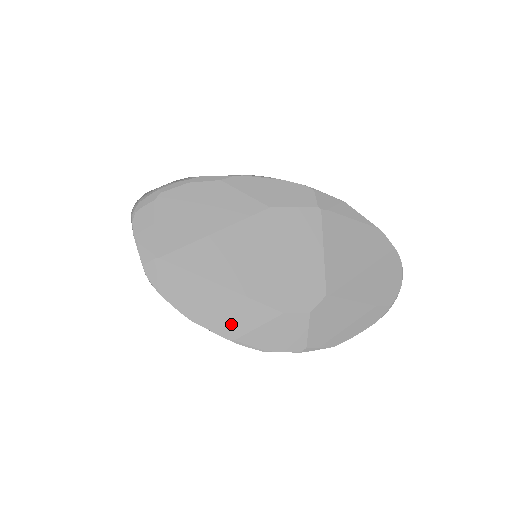
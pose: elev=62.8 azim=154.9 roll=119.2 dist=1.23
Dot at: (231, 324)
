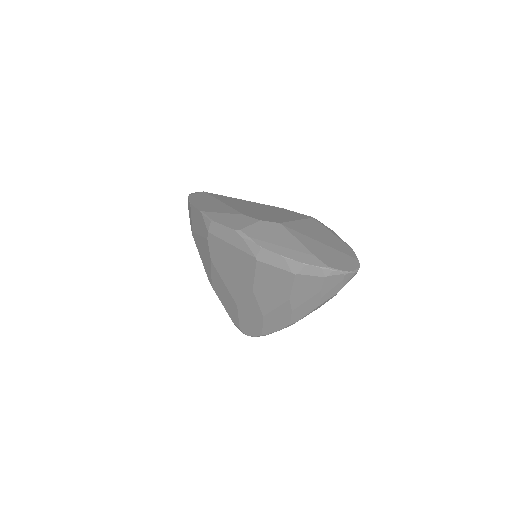
Dot at: (208, 208)
